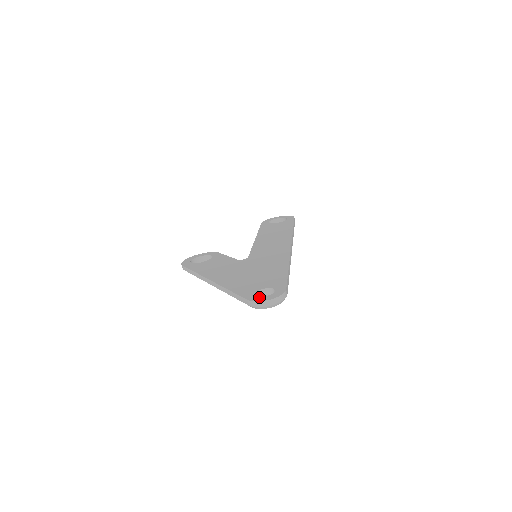
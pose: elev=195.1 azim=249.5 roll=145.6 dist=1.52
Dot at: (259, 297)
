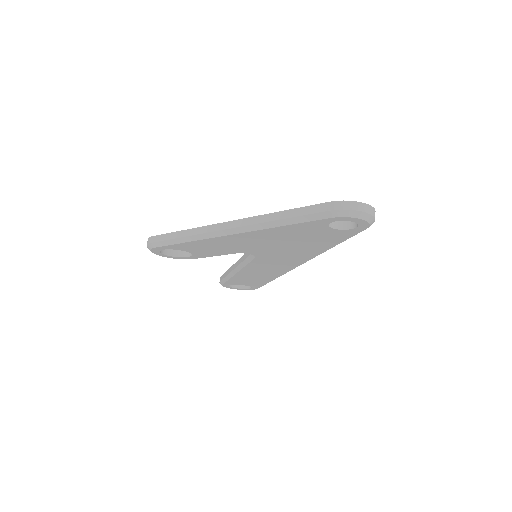
Dot at: occluded
